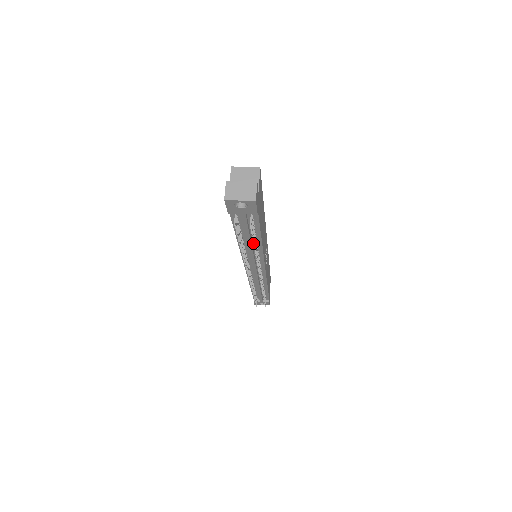
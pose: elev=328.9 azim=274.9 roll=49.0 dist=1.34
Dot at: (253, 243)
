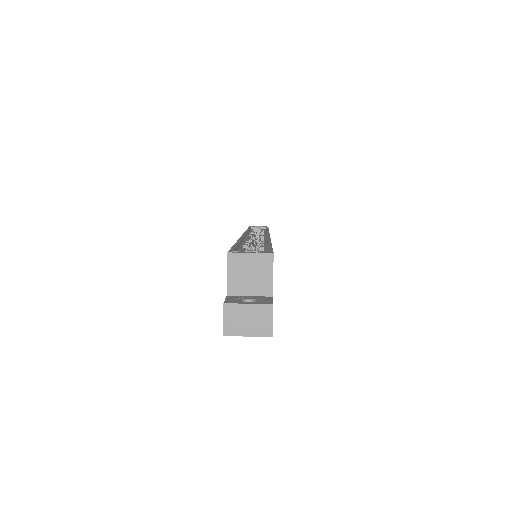
Dot at: occluded
